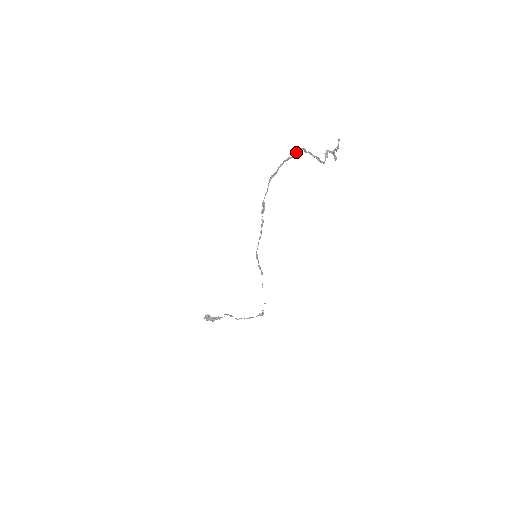
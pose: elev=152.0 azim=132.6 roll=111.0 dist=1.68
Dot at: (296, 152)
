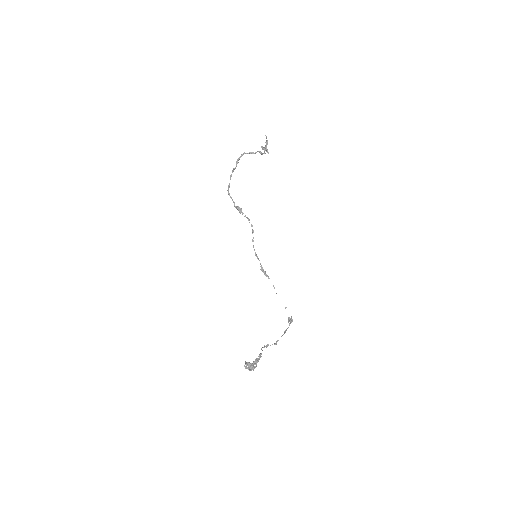
Dot at: occluded
